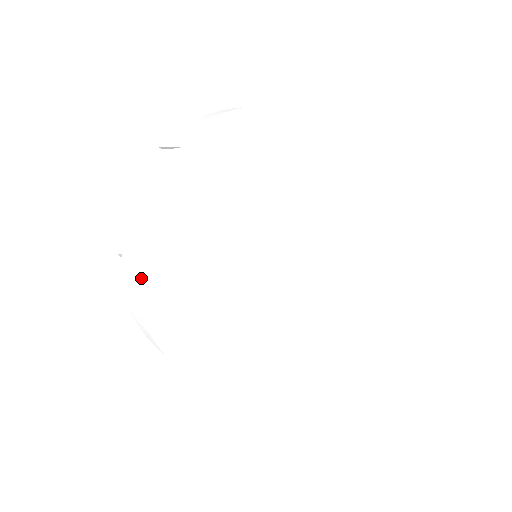
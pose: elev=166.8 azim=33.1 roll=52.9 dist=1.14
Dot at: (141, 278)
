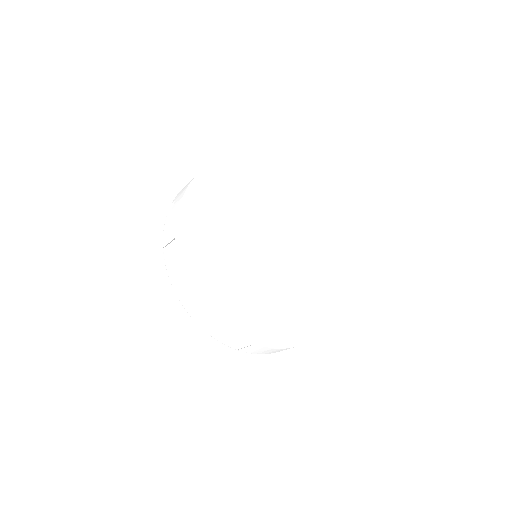
Dot at: (184, 212)
